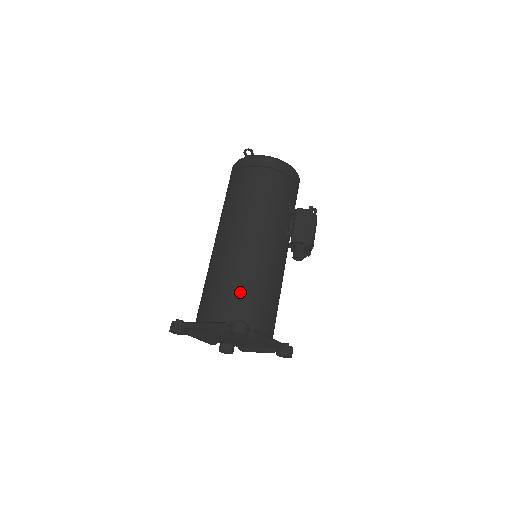
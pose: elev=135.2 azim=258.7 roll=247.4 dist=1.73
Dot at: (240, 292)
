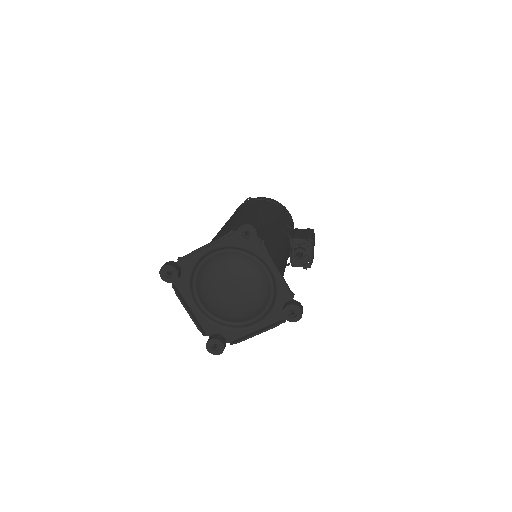
Dot at: occluded
